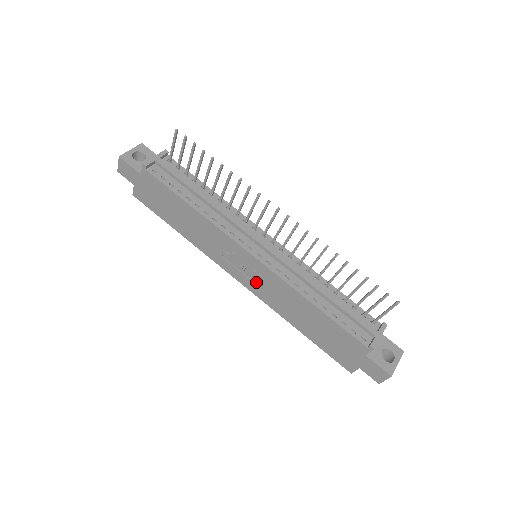
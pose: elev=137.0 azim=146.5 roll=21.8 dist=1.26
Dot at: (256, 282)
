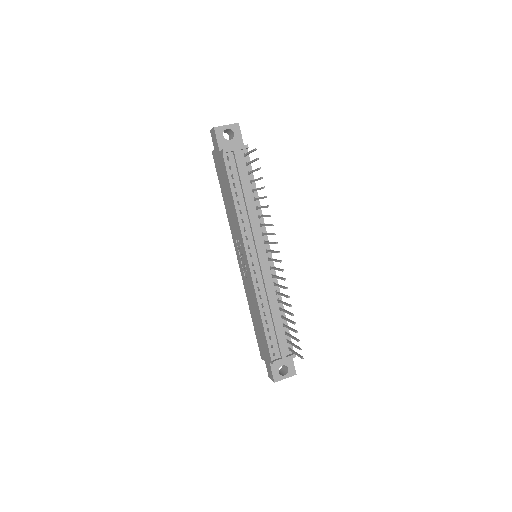
Dot at: (244, 271)
